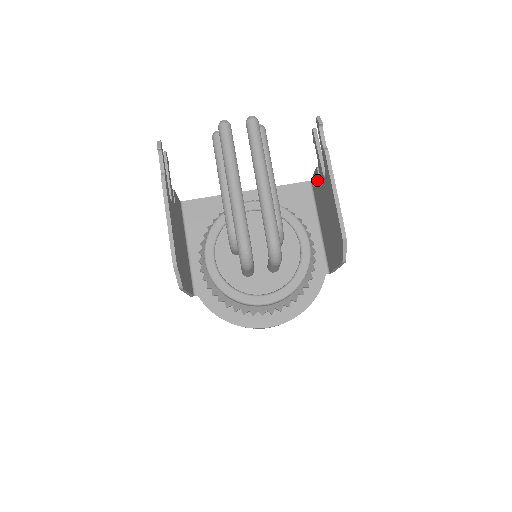
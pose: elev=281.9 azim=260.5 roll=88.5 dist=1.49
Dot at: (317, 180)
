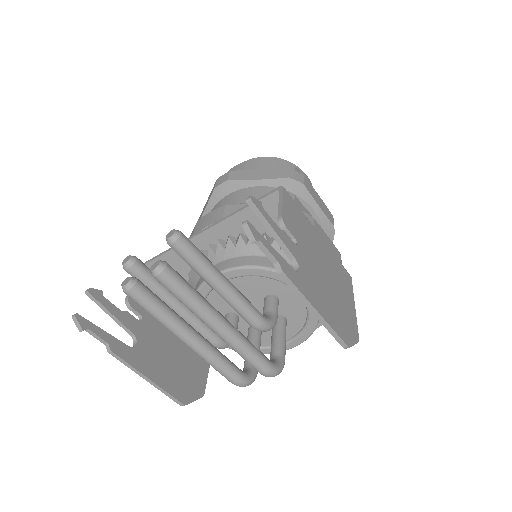
Dot at: occluded
